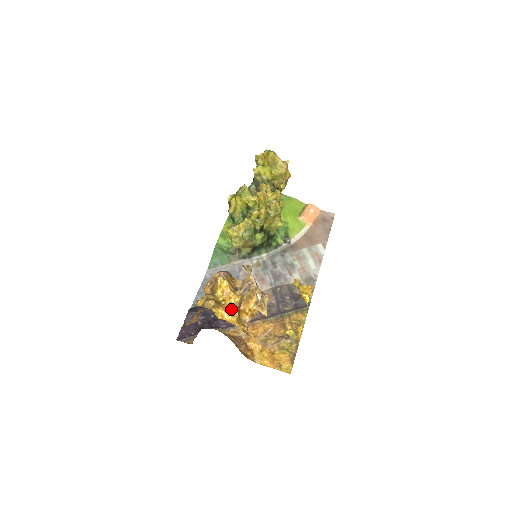
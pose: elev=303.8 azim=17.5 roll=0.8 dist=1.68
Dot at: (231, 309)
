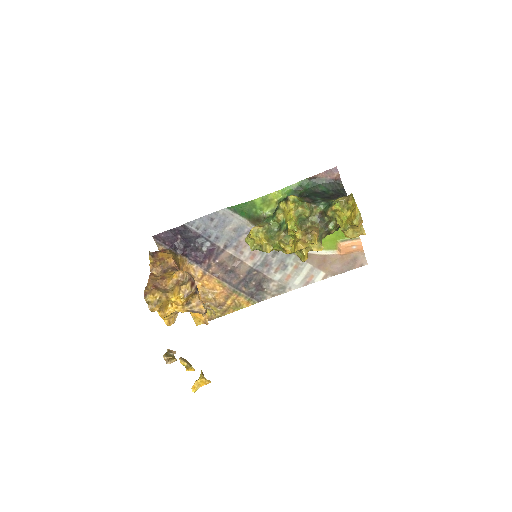
Dot at: (170, 314)
